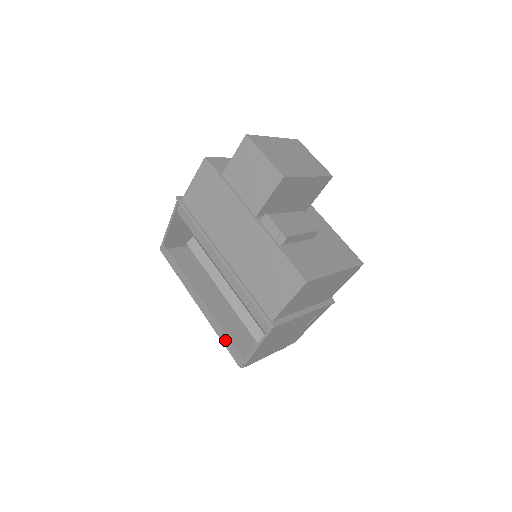
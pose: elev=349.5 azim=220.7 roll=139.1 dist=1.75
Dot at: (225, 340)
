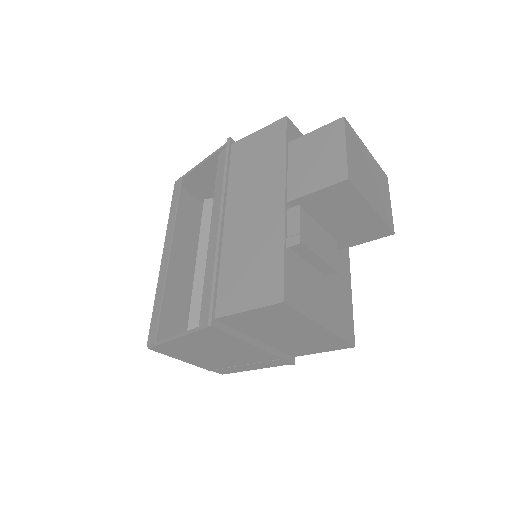
Dot at: (157, 307)
